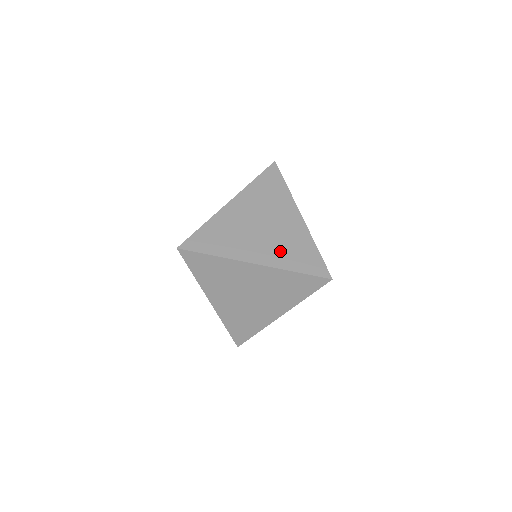
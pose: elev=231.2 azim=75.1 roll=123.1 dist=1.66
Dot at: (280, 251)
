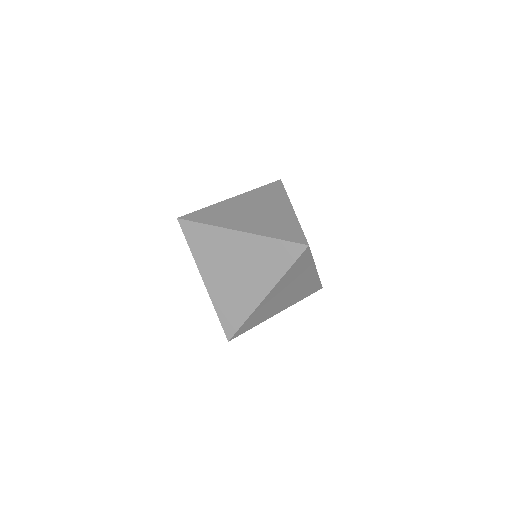
Dot at: (265, 226)
